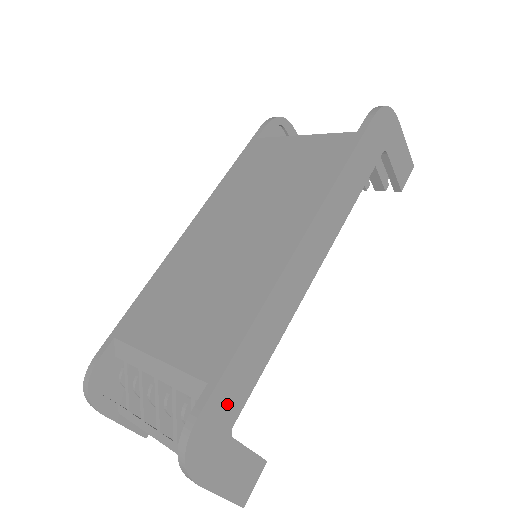
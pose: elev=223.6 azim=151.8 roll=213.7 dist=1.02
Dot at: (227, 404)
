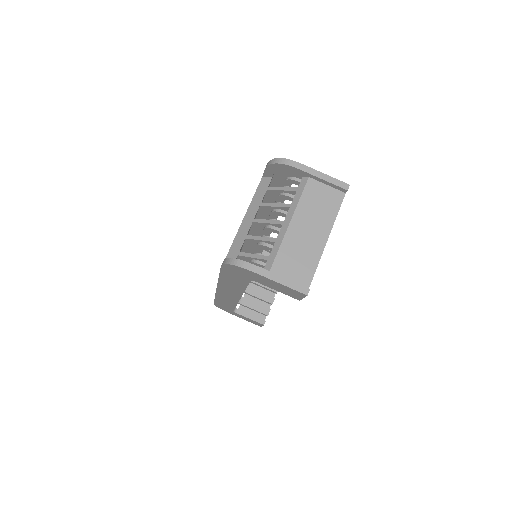
Dot at: occluded
